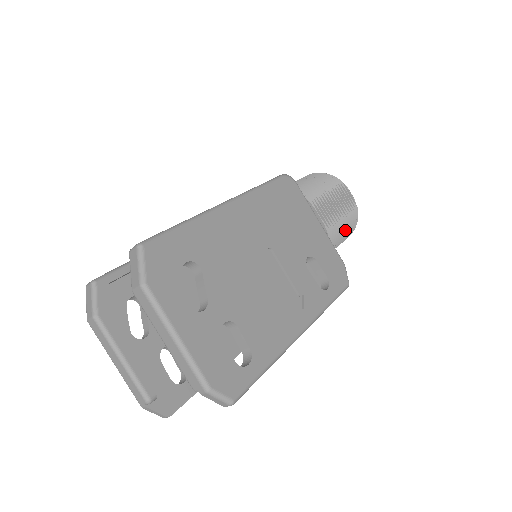
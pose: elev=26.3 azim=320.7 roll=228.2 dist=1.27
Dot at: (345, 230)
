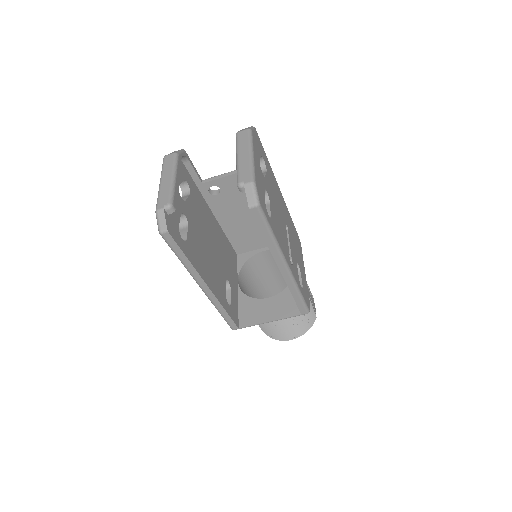
Dot at: (305, 315)
